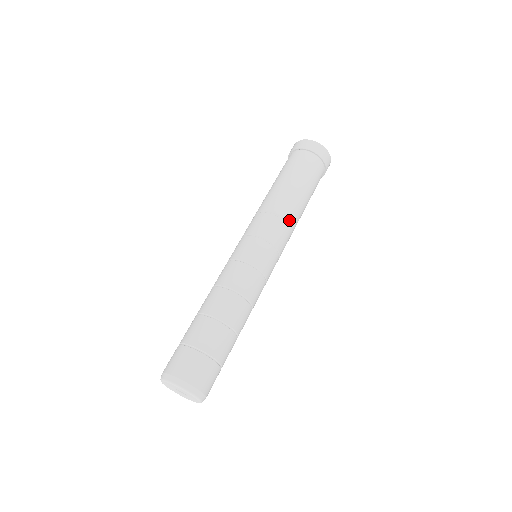
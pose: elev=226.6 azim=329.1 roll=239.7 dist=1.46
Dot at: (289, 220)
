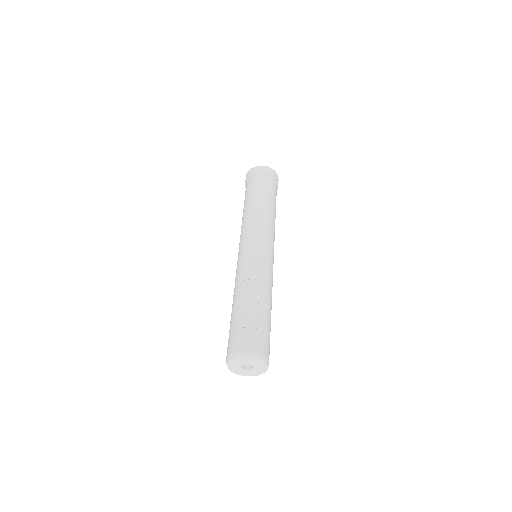
Dot at: (260, 218)
